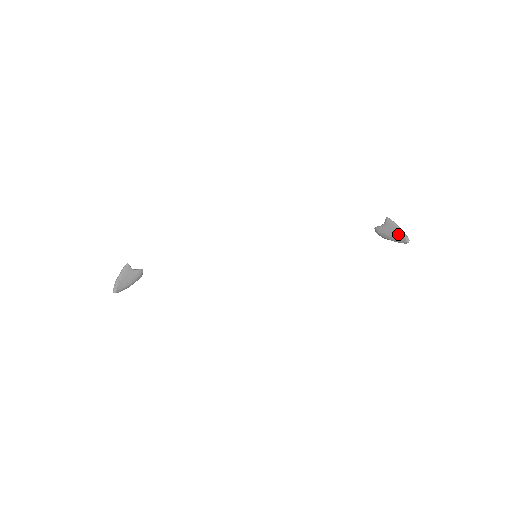
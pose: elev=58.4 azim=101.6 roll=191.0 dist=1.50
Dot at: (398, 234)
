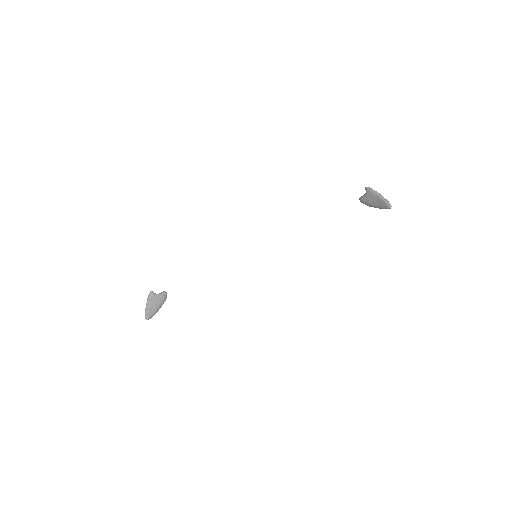
Dot at: (380, 202)
